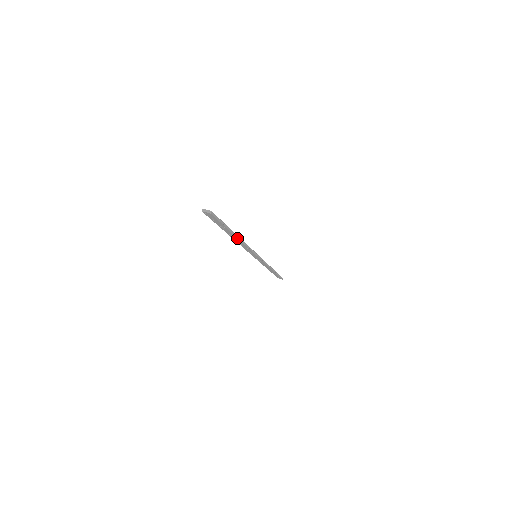
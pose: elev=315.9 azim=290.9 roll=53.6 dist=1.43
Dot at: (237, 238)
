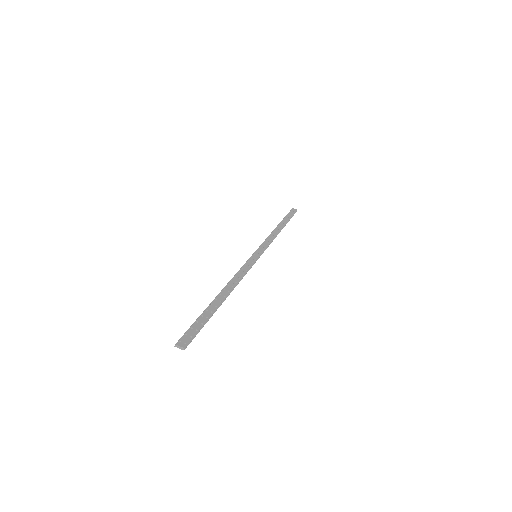
Dot at: (225, 298)
